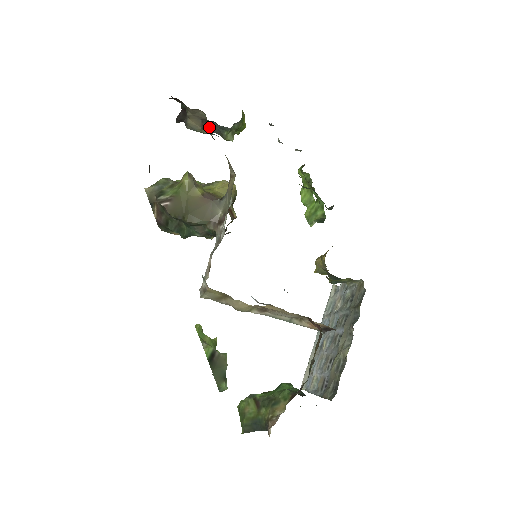
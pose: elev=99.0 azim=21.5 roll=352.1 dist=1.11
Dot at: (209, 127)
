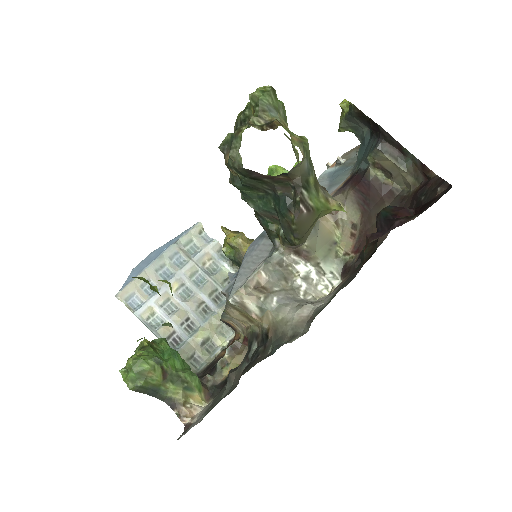
Dot at: (380, 173)
